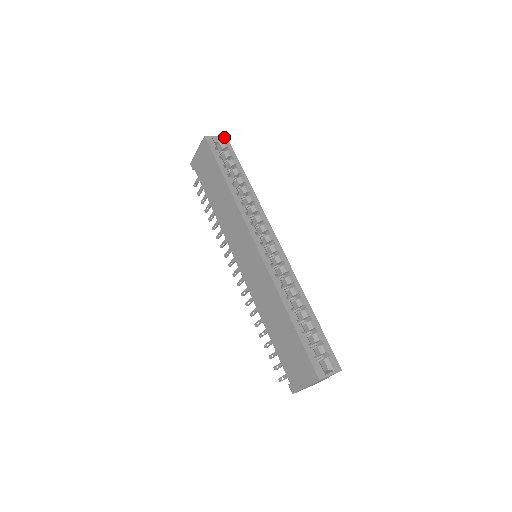
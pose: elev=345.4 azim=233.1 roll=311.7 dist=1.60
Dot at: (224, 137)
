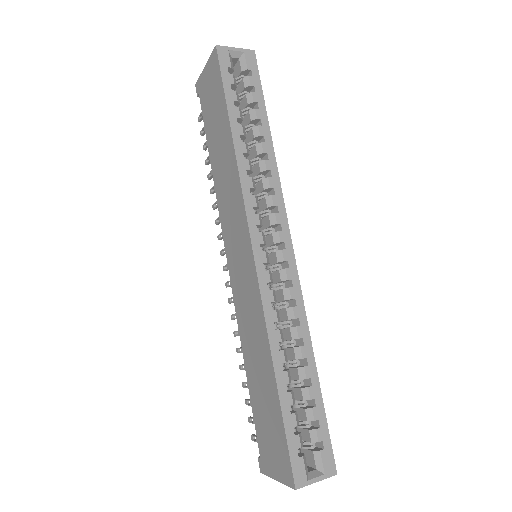
Dot at: (249, 51)
